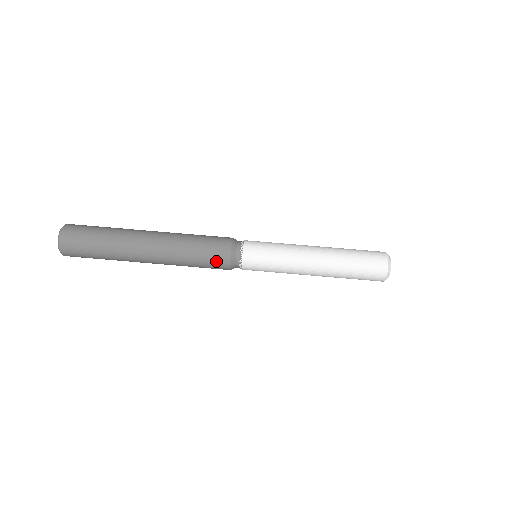
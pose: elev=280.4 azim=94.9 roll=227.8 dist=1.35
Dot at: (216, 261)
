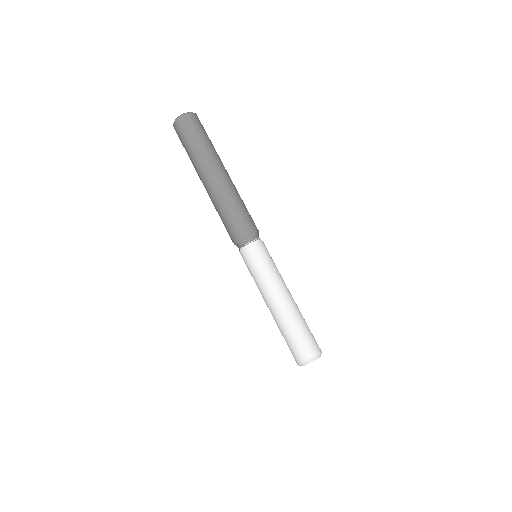
Dot at: (230, 230)
